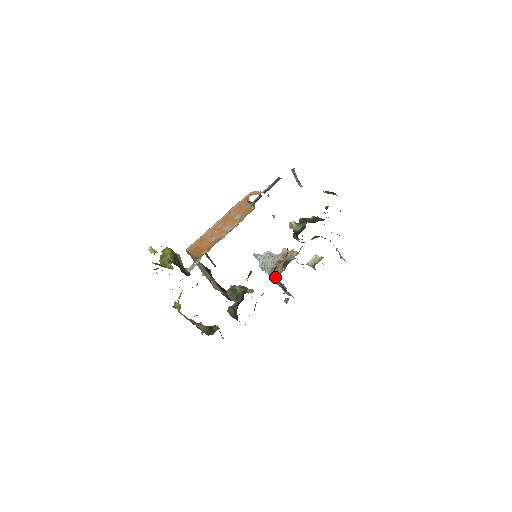
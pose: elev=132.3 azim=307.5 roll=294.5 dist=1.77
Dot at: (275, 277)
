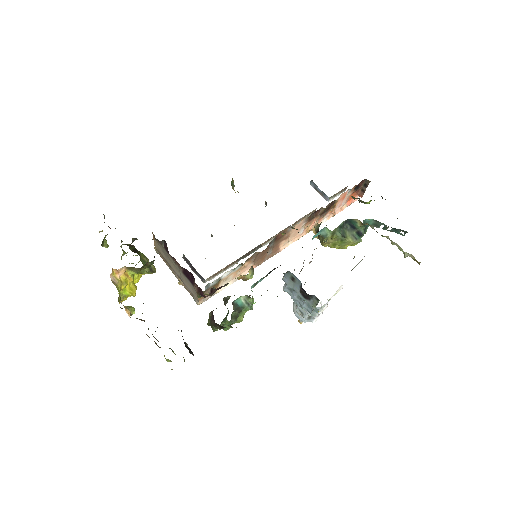
Dot at: (283, 273)
